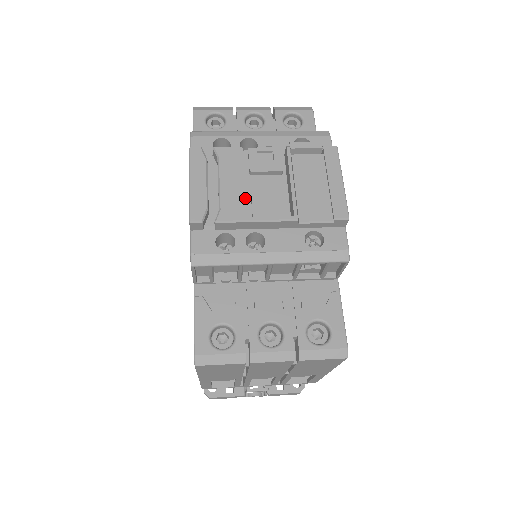
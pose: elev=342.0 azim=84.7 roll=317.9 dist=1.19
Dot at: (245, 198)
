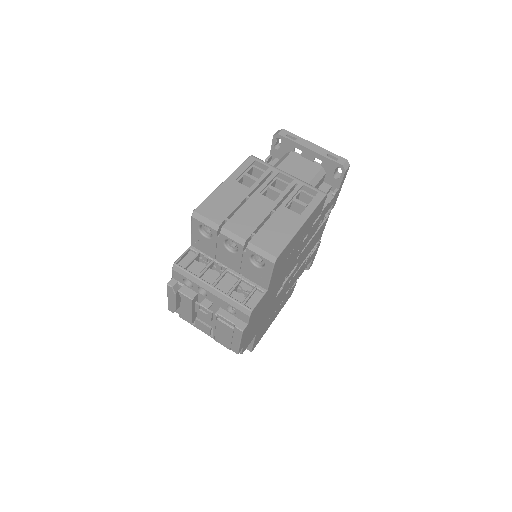
Dot at: (192, 318)
